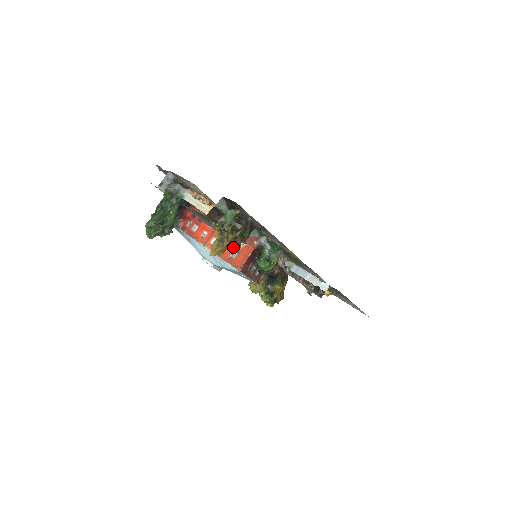
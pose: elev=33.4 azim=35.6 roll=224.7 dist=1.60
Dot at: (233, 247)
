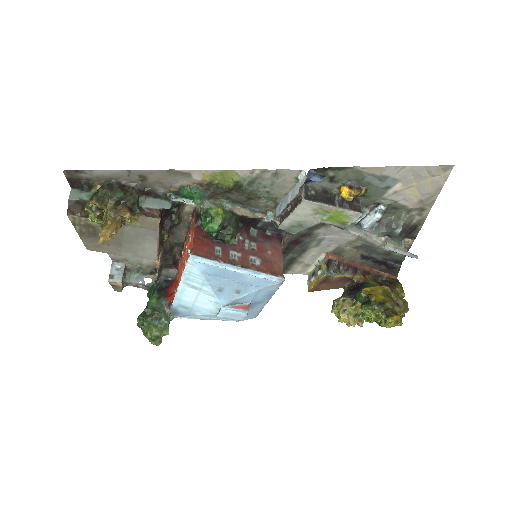
Dot at: (187, 252)
